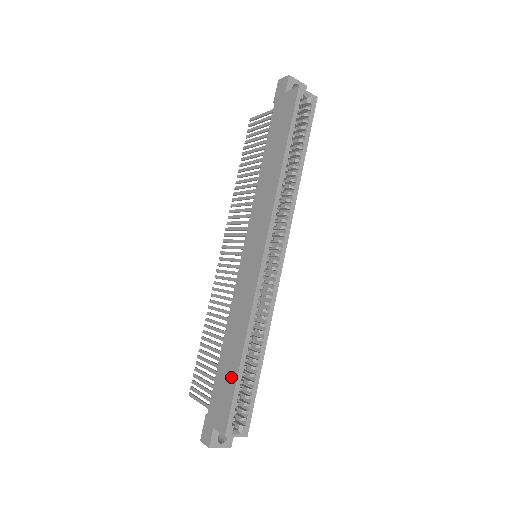
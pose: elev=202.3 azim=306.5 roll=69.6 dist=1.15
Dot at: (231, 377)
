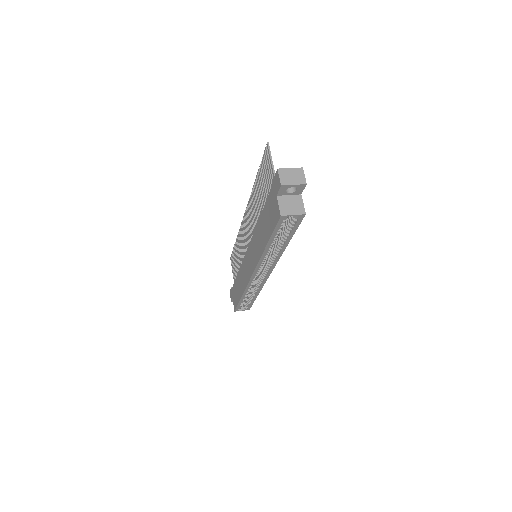
Dot at: (238, 297)
